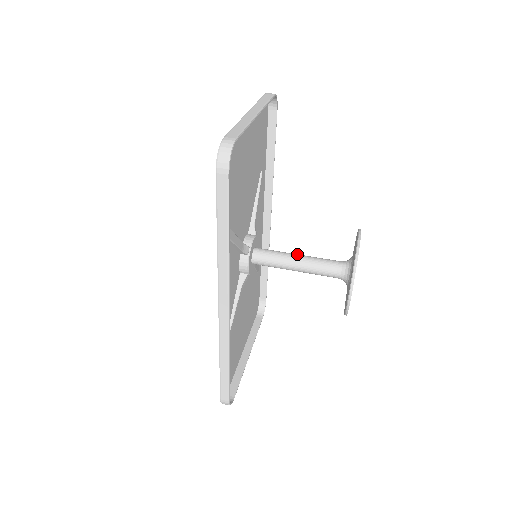
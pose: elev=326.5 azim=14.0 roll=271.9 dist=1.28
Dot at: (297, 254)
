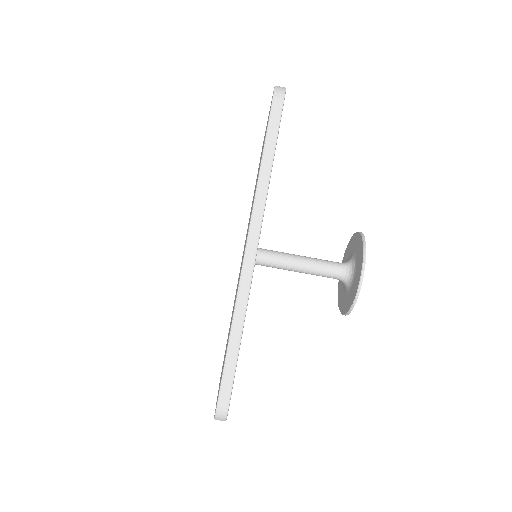
Dot at: (297, 255)
